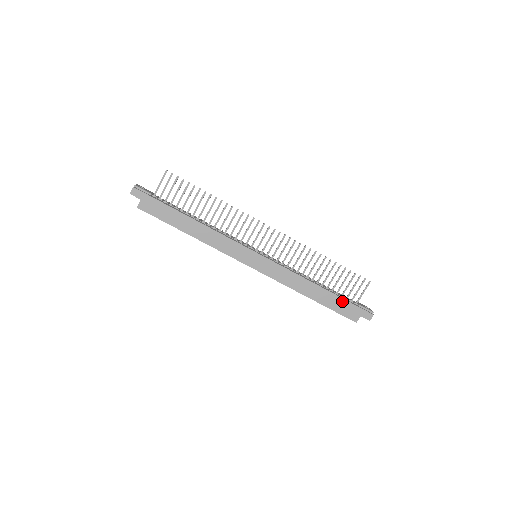
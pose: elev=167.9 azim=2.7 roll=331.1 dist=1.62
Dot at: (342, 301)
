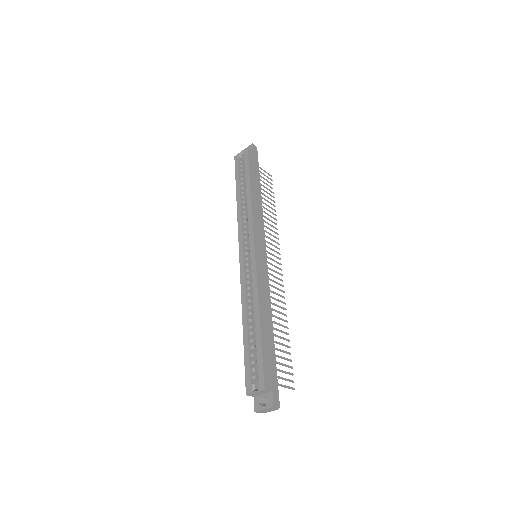
Dot at: (273, 359)
